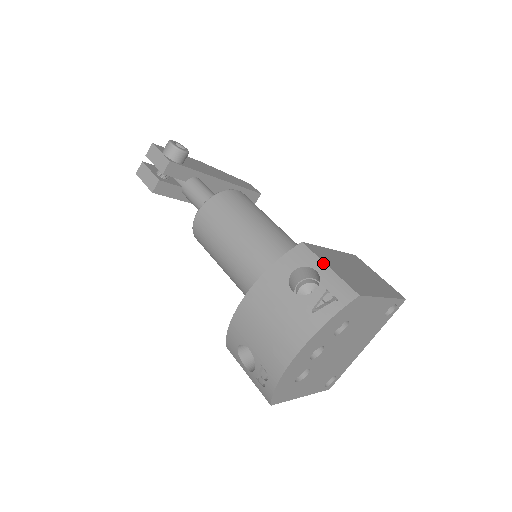
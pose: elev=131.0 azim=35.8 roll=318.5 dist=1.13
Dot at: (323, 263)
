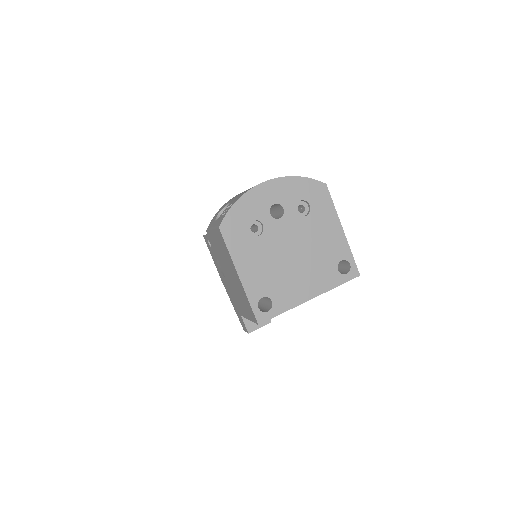
Dot at: occluded
